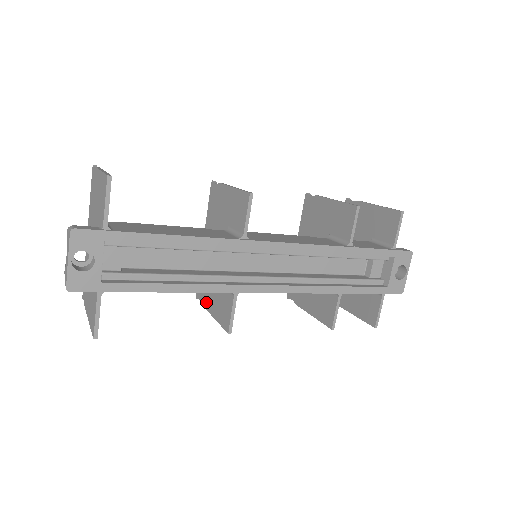
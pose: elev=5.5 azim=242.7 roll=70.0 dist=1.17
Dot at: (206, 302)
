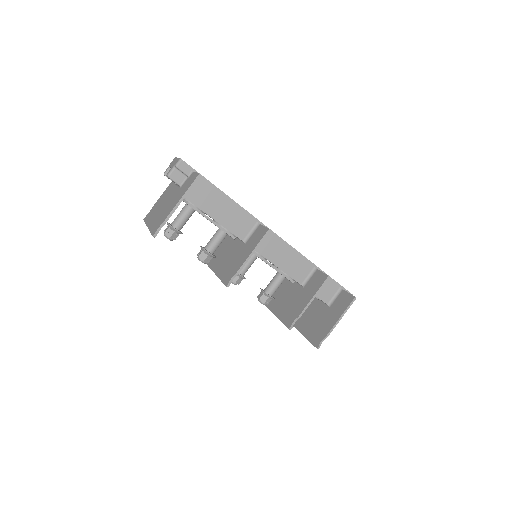
Dot at: (239, 265)
